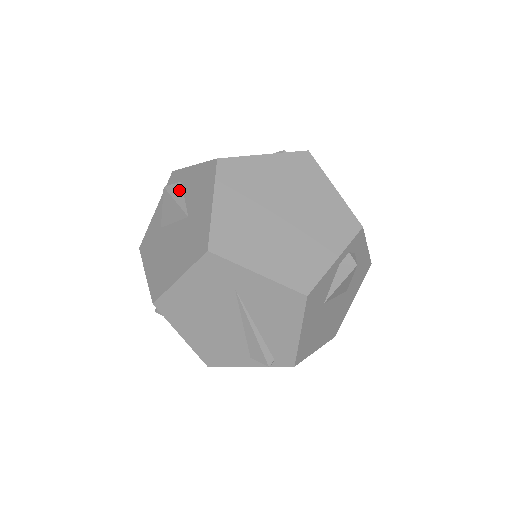
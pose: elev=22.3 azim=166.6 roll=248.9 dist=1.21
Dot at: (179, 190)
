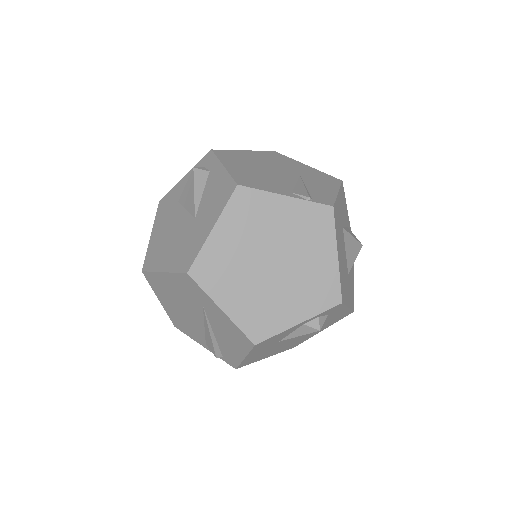
Dot at: (203, 181)
